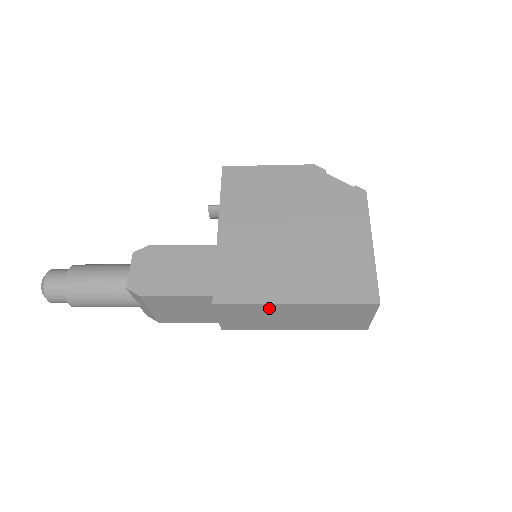
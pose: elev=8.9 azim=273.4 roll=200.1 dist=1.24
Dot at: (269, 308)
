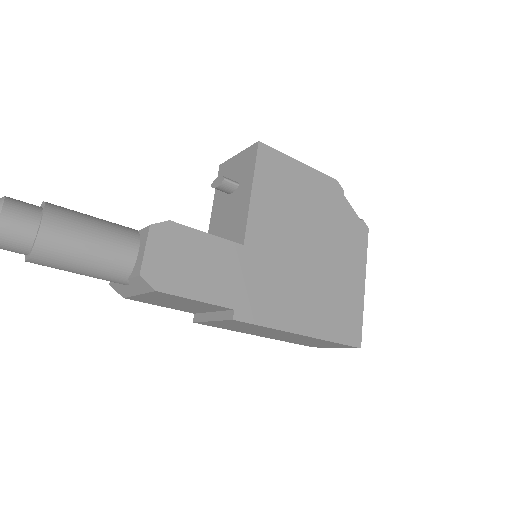
Dot at: (276, 331)
